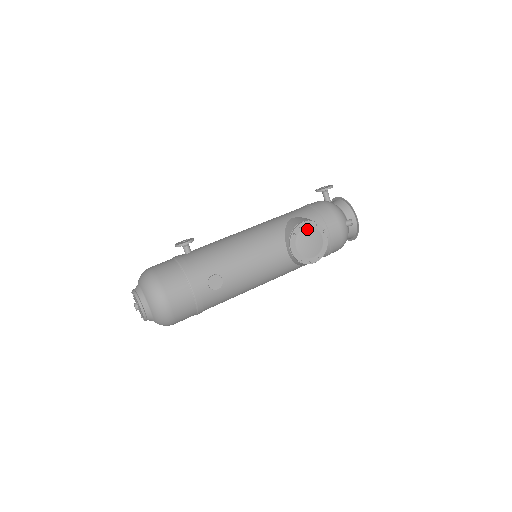
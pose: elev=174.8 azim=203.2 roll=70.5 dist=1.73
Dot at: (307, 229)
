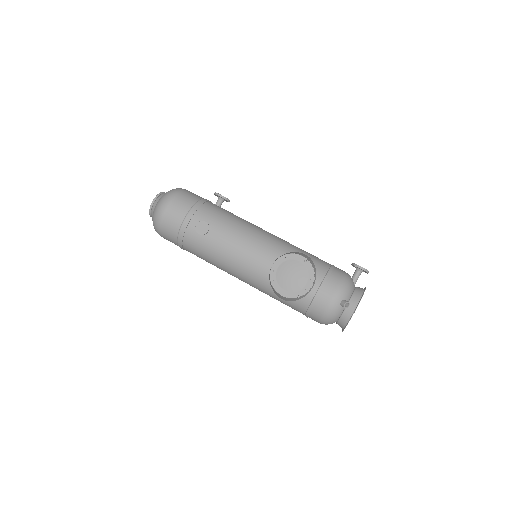
Dot at: (300, 264)
